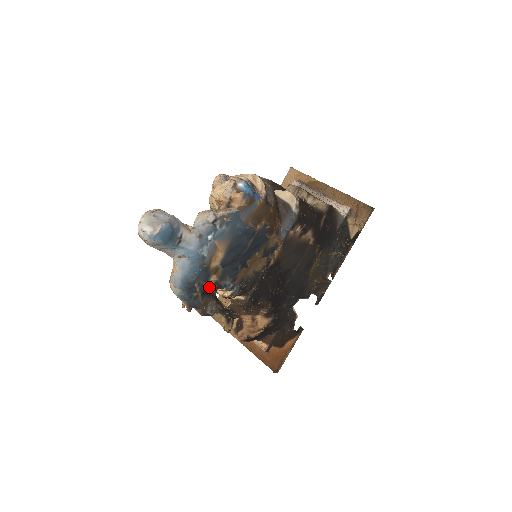
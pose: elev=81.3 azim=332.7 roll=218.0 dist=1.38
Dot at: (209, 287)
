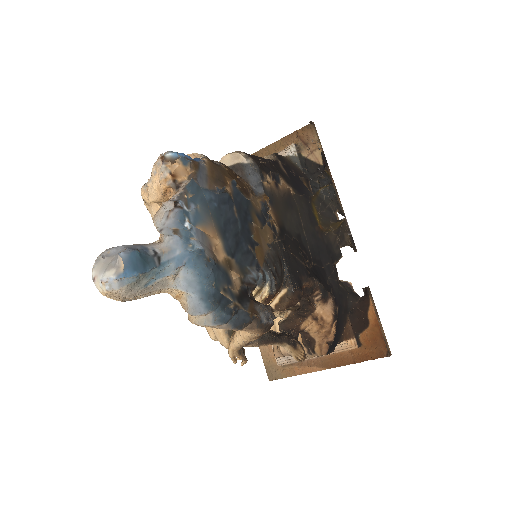
Dot at: (239, 290)
